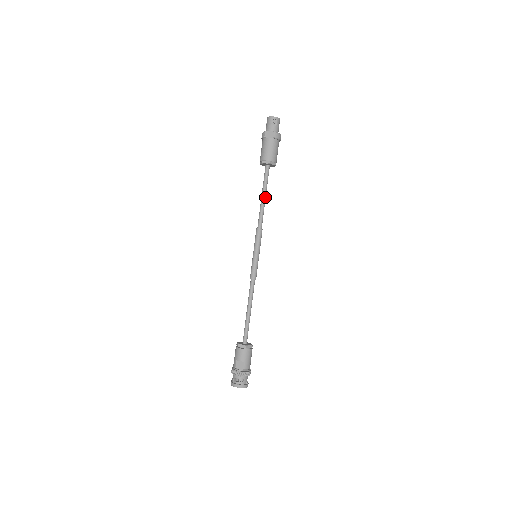
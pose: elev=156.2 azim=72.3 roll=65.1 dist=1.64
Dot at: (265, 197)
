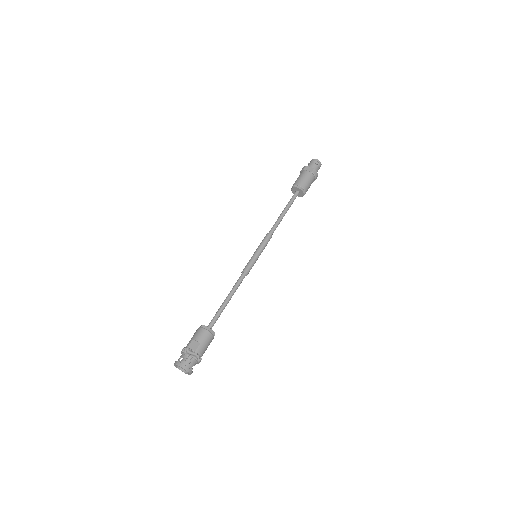
Dot at: (285, 213)
